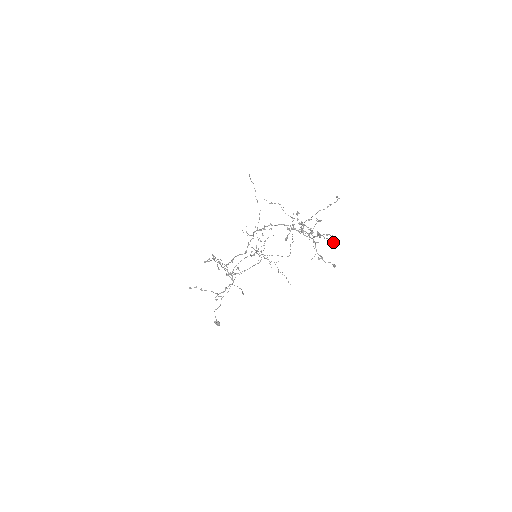
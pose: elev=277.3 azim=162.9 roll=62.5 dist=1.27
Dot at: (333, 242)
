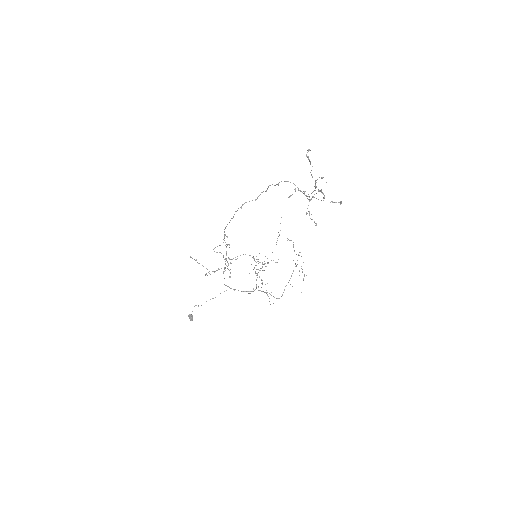
Dot at: (323, 193)
